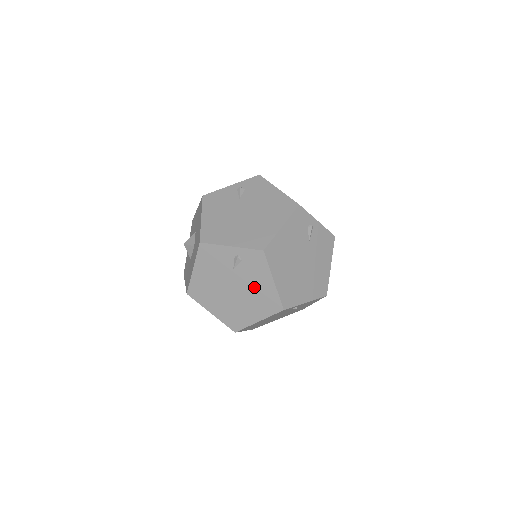
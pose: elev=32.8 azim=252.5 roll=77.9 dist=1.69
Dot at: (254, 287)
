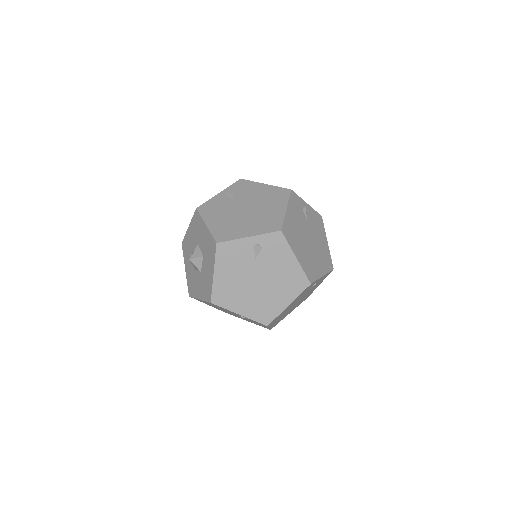
Dot at: (278, 271)
